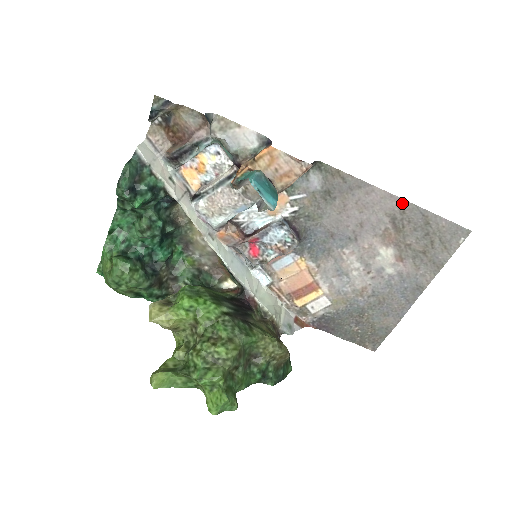
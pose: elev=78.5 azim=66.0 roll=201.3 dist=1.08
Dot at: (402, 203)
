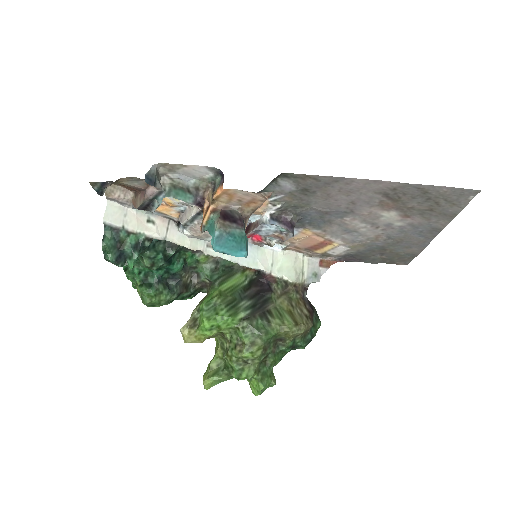
Dot at: (390, 184)
